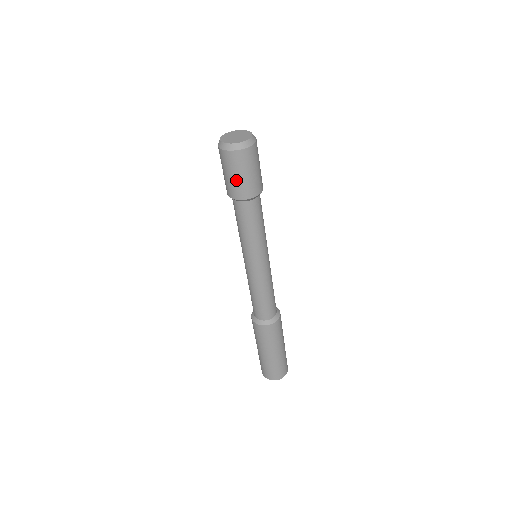
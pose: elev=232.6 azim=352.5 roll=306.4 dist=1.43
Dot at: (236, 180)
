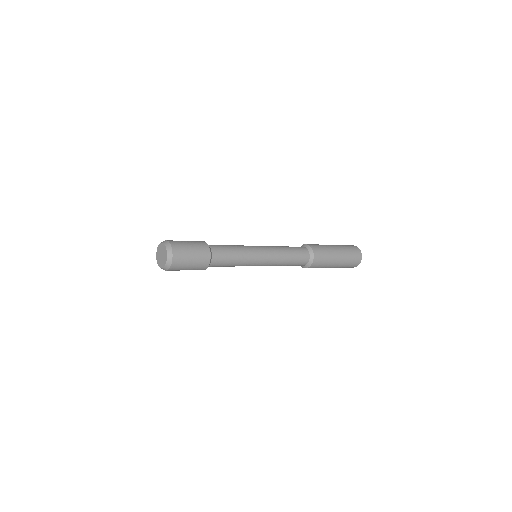
Dot at: occluded
